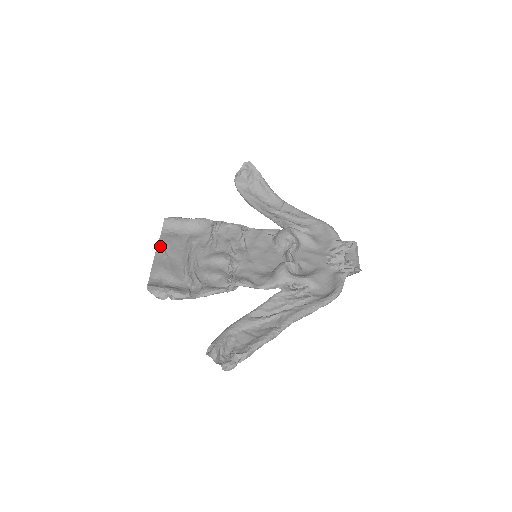
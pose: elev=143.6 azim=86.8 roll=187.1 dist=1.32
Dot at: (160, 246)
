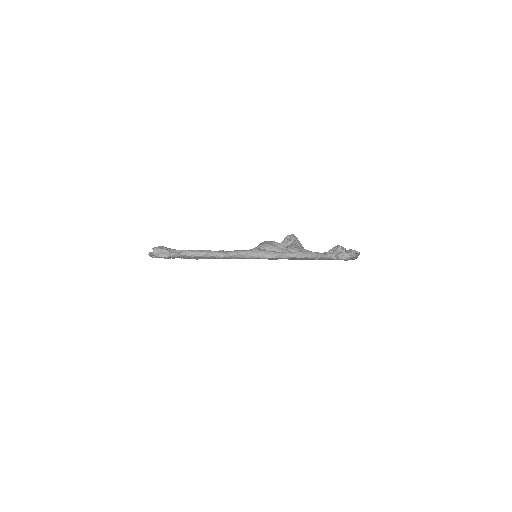
Dot at: occluded
